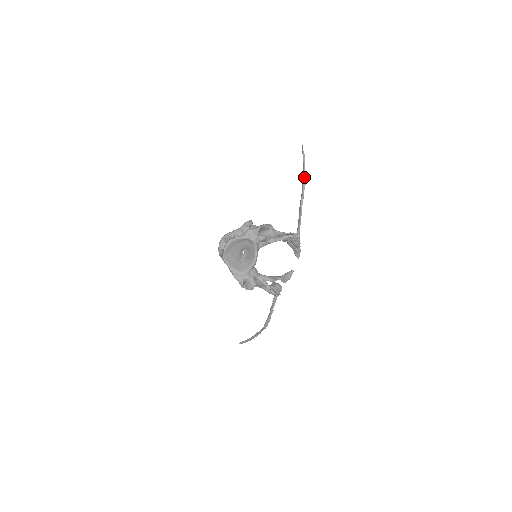
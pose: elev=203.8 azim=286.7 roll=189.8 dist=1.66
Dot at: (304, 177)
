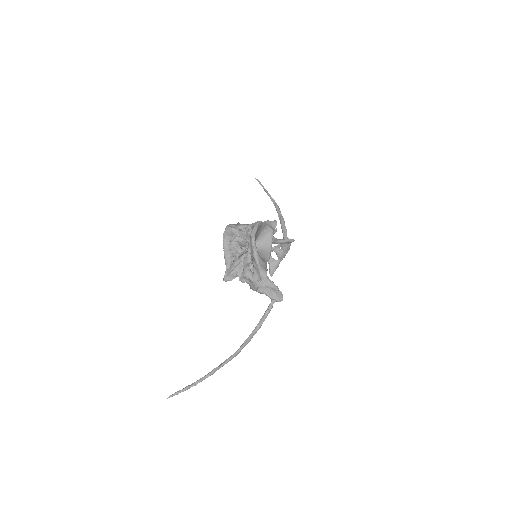
Dot at: occluded
